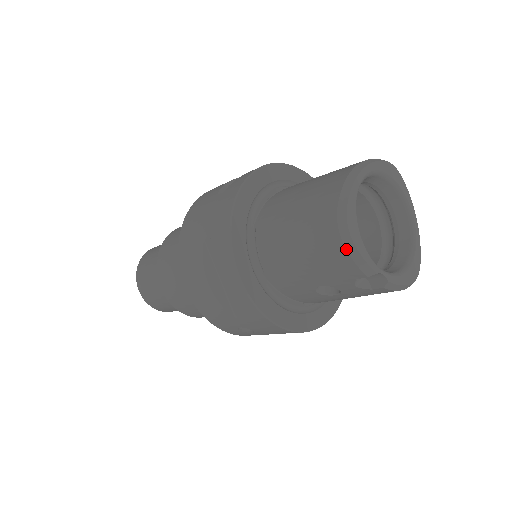
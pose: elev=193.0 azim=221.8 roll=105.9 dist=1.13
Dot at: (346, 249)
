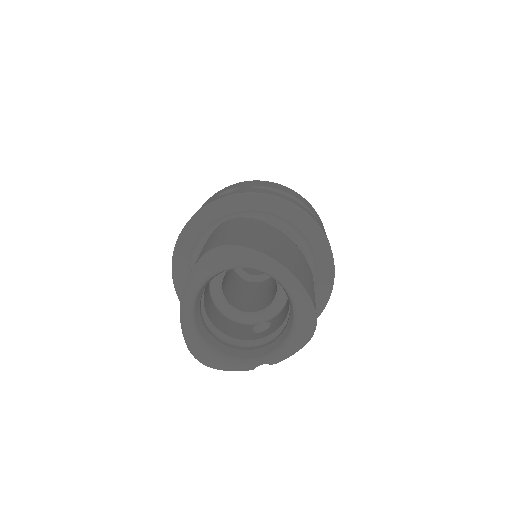
Dot at: occluded
